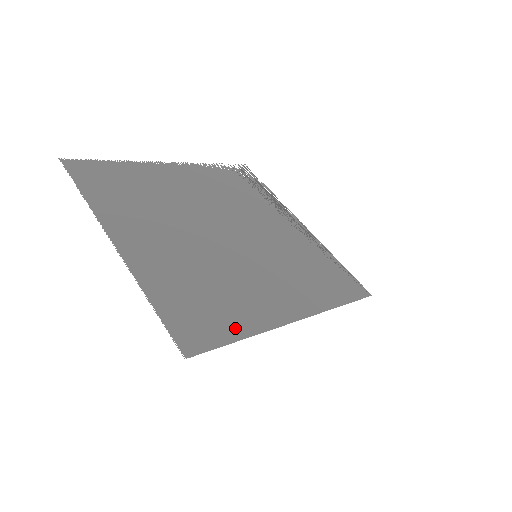
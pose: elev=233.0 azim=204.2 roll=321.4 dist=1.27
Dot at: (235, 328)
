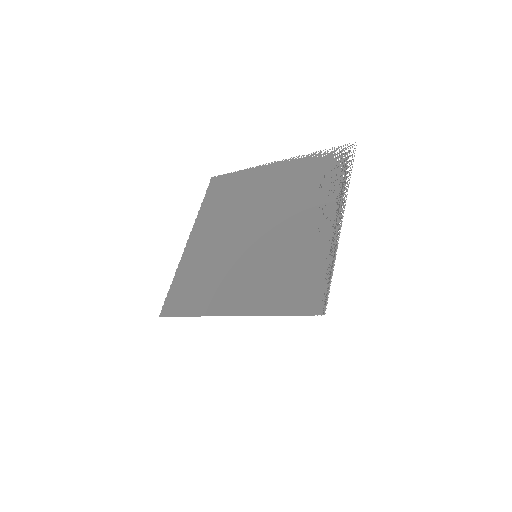
Dot at: (191, 308)
